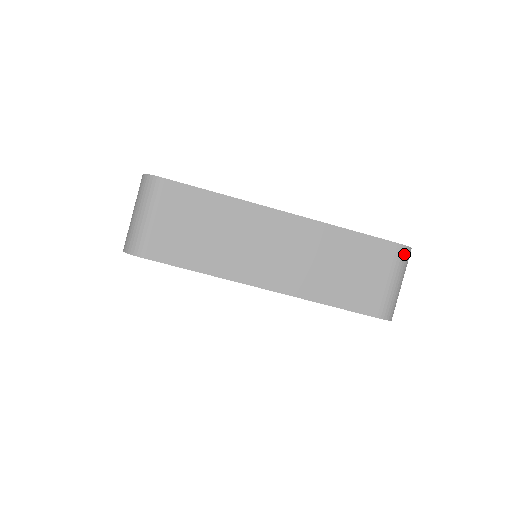
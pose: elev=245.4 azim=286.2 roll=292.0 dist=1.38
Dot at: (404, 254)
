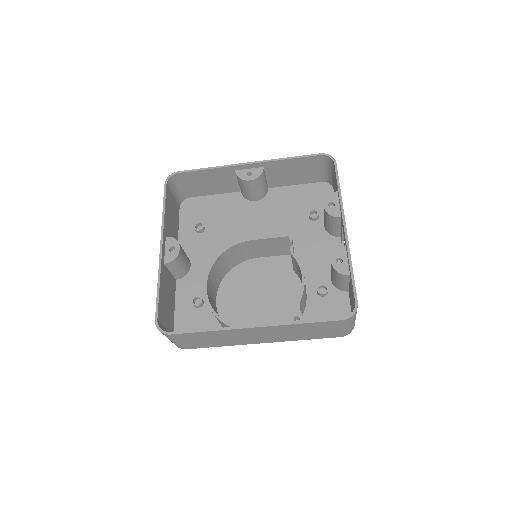
Dot at: (349, 320)
